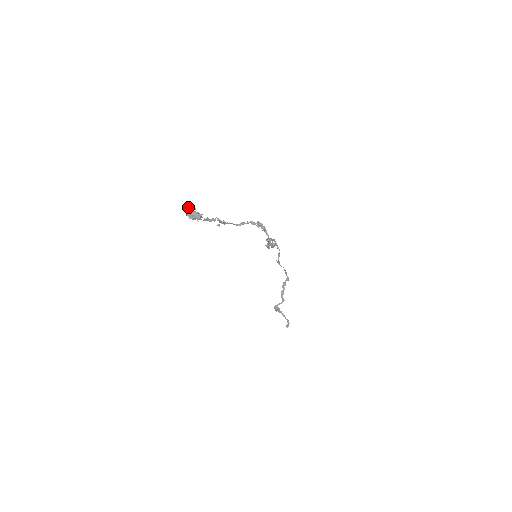
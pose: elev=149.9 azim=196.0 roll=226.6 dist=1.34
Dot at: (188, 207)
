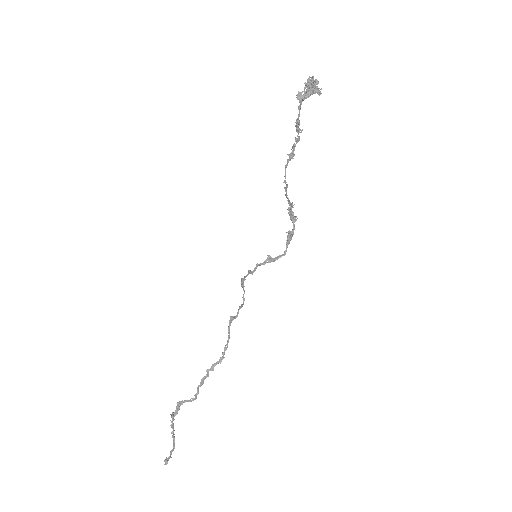
Dot at: (308, 81)
